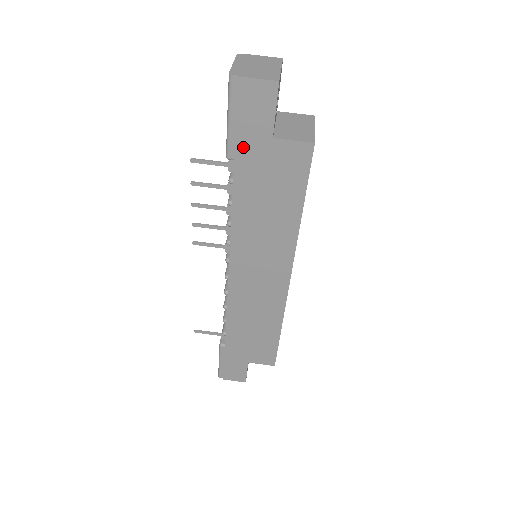
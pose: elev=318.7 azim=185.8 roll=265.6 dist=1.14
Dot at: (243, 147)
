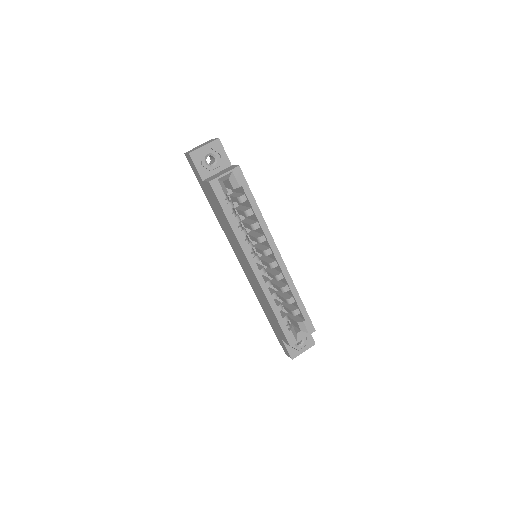
Dot at: (202, 187)
